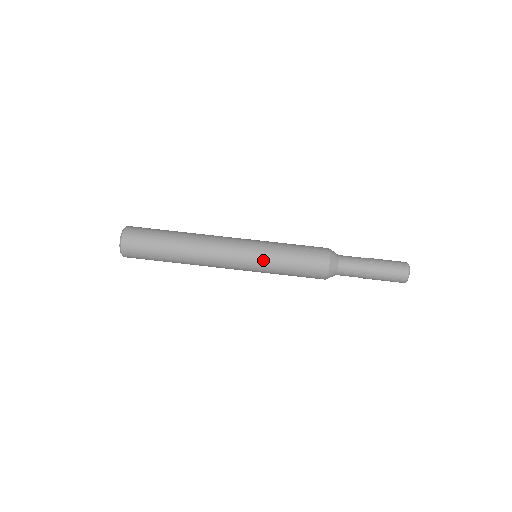
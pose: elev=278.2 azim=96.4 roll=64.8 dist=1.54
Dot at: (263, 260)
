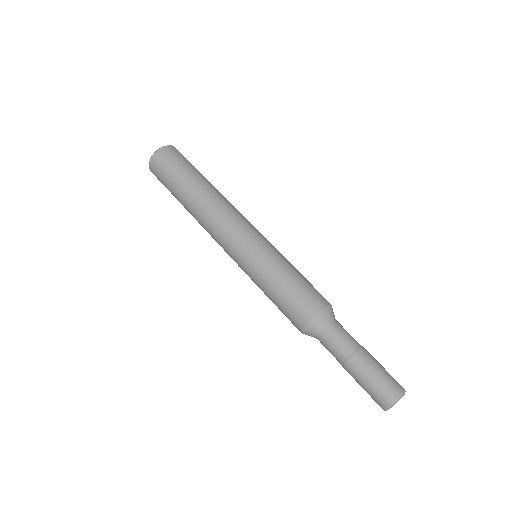
Dot at: (250, 267)
